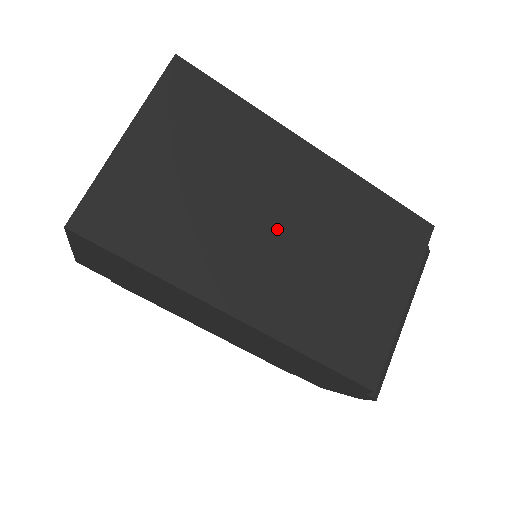
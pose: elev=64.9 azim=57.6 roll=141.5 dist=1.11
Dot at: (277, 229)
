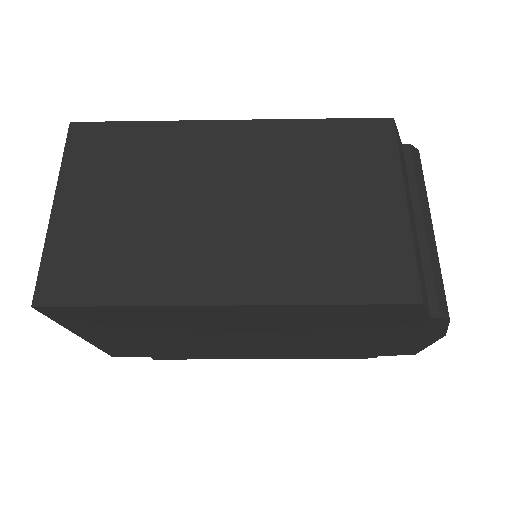
Dot at: (230, 206)
